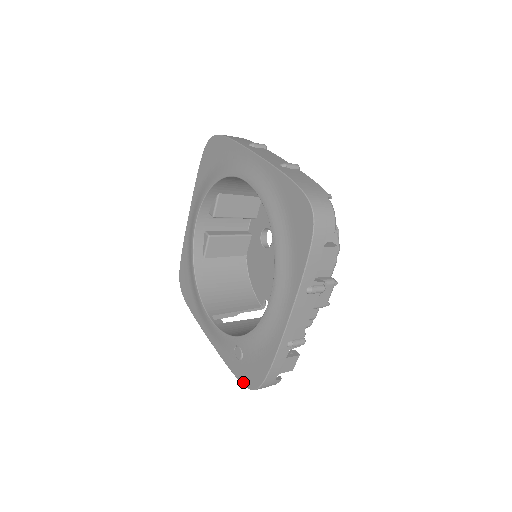
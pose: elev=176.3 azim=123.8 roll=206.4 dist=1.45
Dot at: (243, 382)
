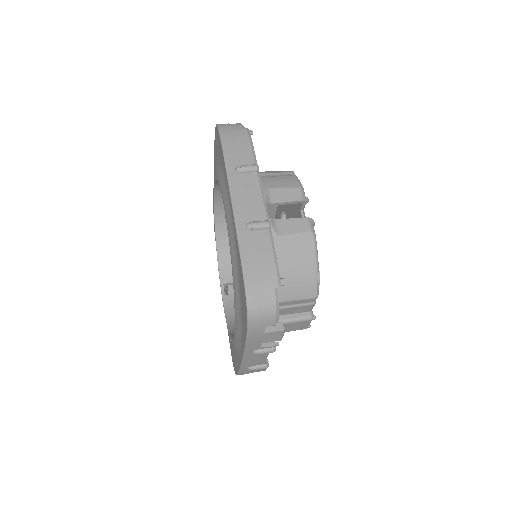
Dot at: occluded
